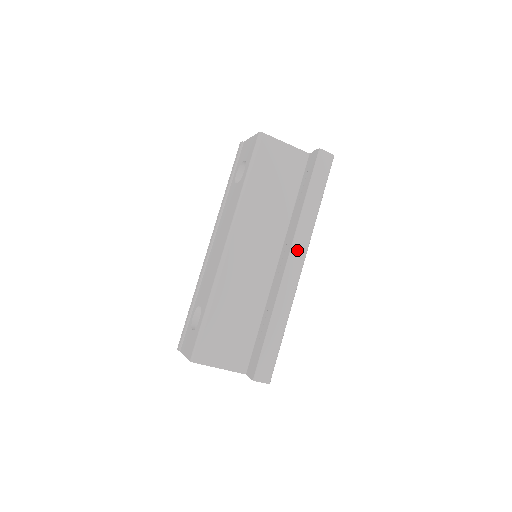
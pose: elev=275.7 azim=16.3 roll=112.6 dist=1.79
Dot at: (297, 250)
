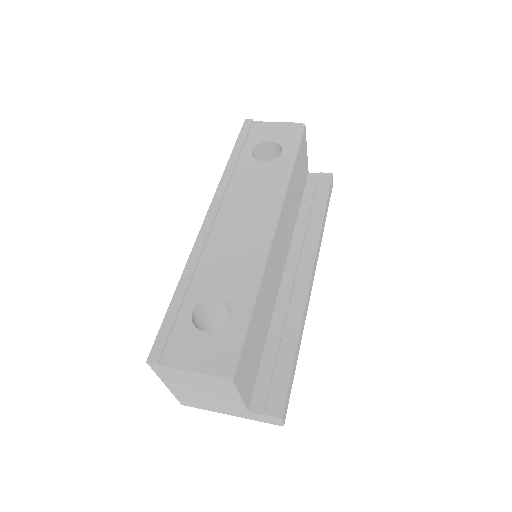
Dot at: (315, 265)
